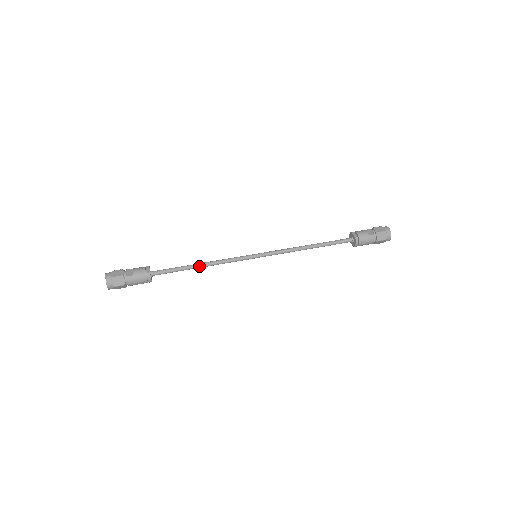
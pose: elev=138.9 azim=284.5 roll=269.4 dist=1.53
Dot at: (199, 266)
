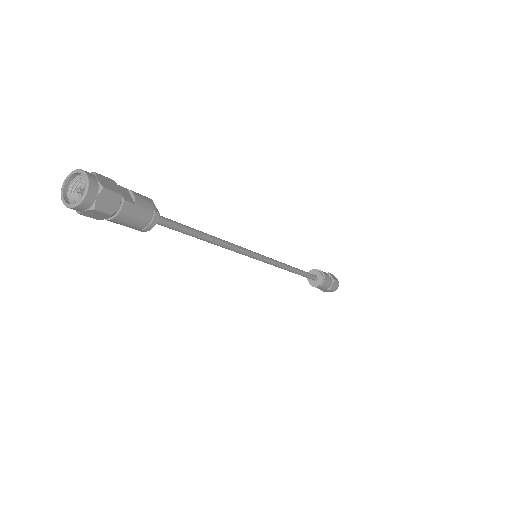
Dot at: (208, 238)
